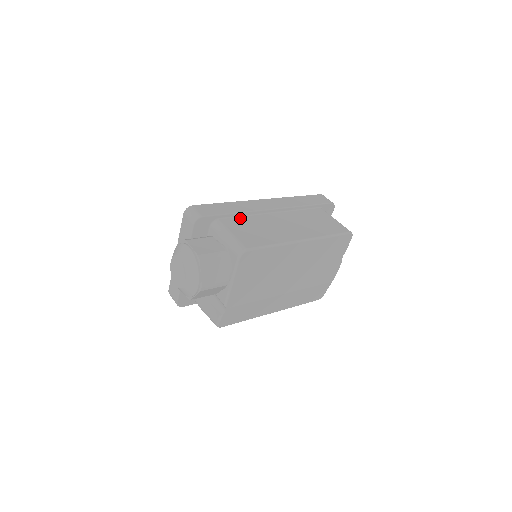
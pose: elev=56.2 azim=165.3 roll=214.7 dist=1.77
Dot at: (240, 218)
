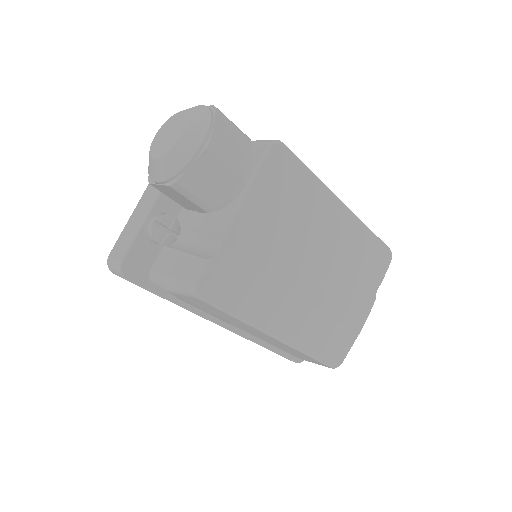
Dot at: occluded
